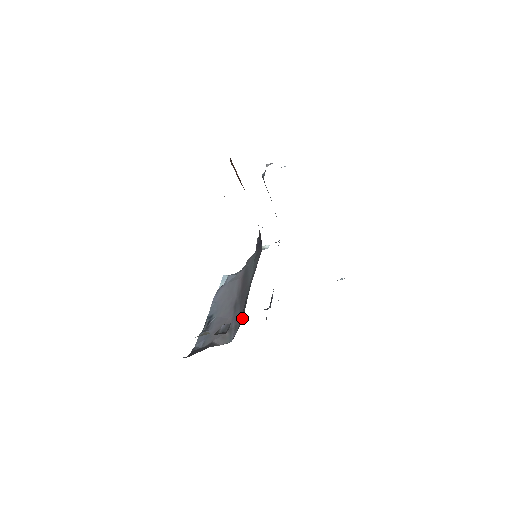
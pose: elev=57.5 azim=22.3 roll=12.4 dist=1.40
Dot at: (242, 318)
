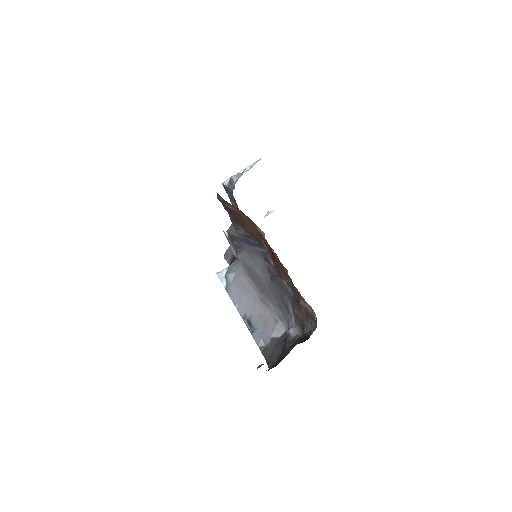
Dot at: (285, 311)
